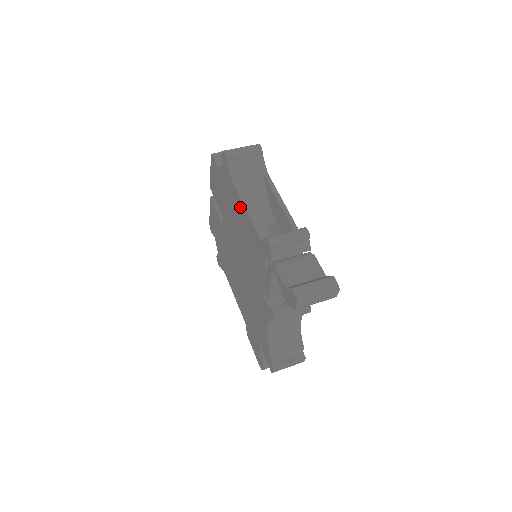
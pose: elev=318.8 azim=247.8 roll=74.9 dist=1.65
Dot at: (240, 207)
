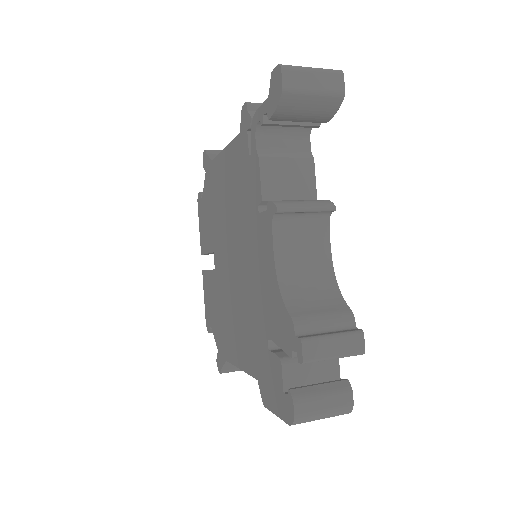
Dot at: (221, 166)
